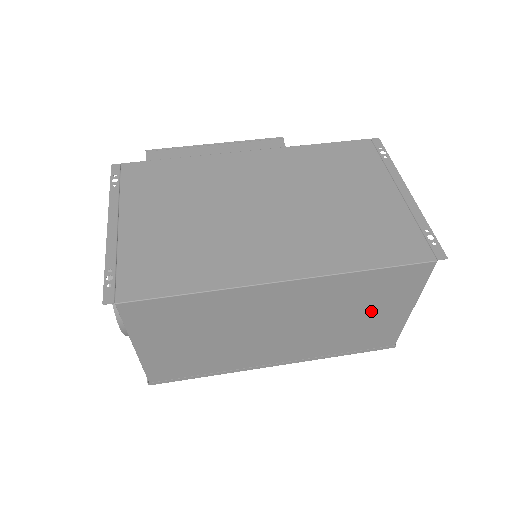
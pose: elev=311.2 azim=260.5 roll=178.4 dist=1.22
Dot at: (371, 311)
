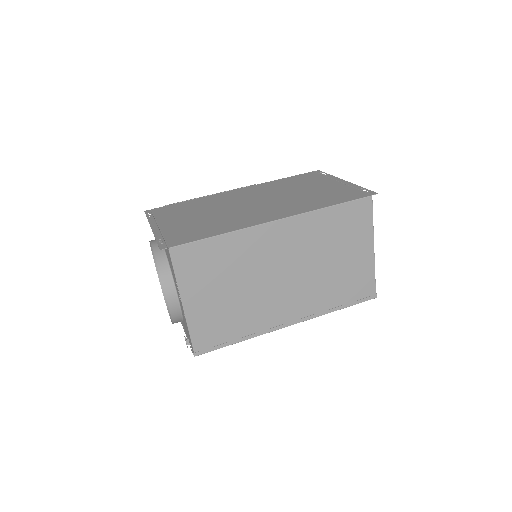
Dot at: (345, 251)
